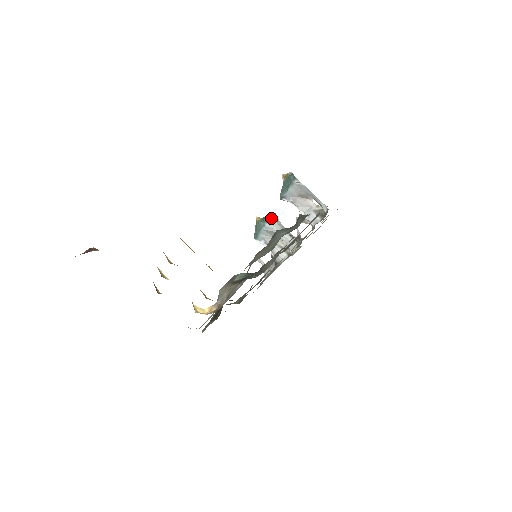
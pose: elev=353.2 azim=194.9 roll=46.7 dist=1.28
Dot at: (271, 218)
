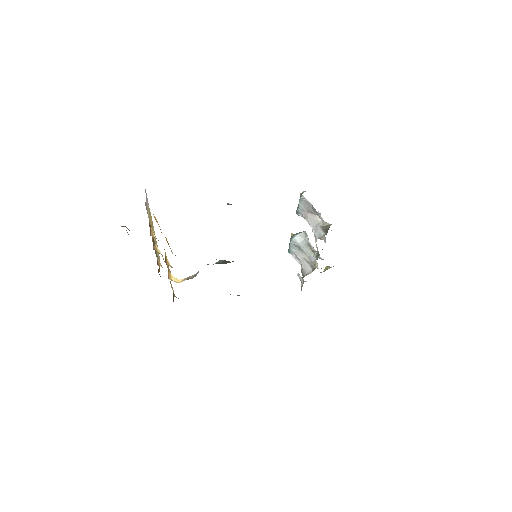
Dot at: (298, 234)
